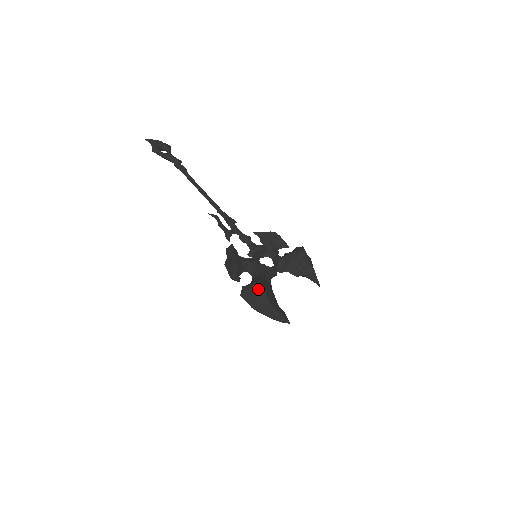
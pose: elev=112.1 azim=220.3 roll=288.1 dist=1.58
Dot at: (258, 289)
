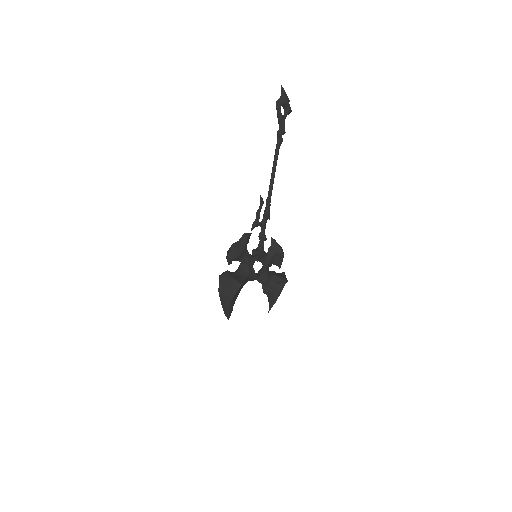
Dot at: (234, 287)
